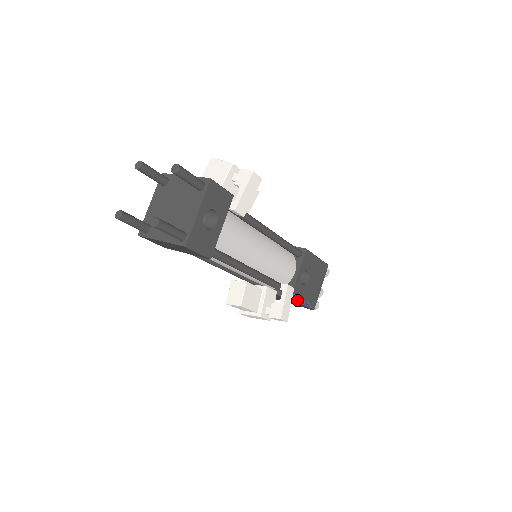
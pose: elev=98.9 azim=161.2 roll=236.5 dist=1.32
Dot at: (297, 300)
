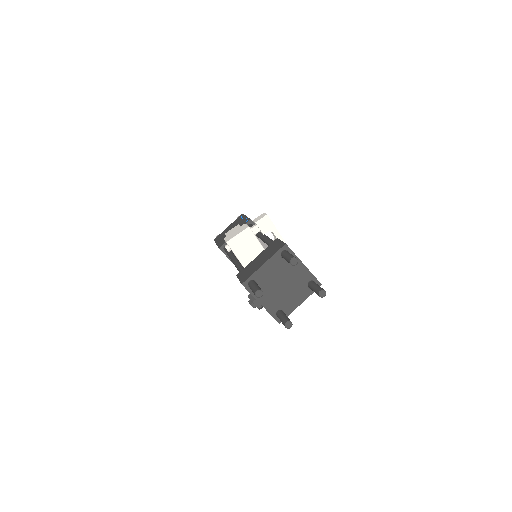
Dot at: occluded
